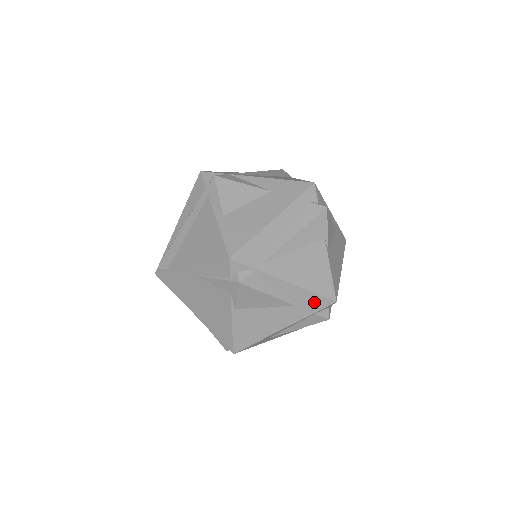
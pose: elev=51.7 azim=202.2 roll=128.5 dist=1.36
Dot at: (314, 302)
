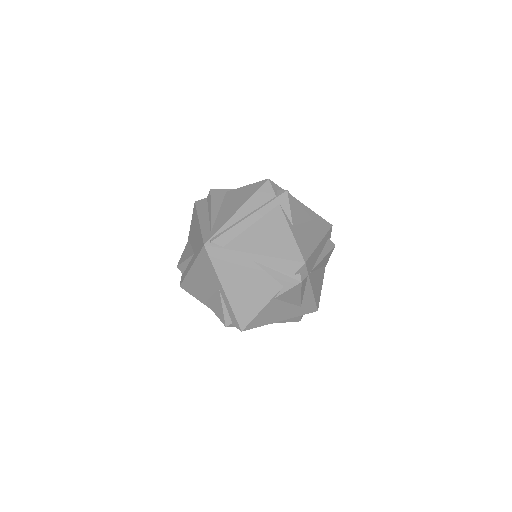
Dot at: (310, 307)
